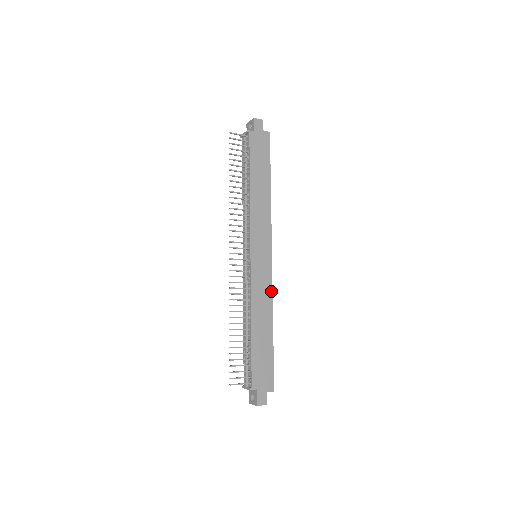
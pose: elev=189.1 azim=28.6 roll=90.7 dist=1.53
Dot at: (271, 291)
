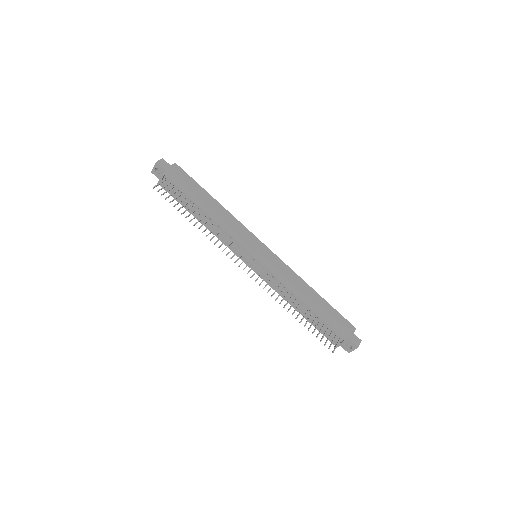
Dot at: (289, 269)
